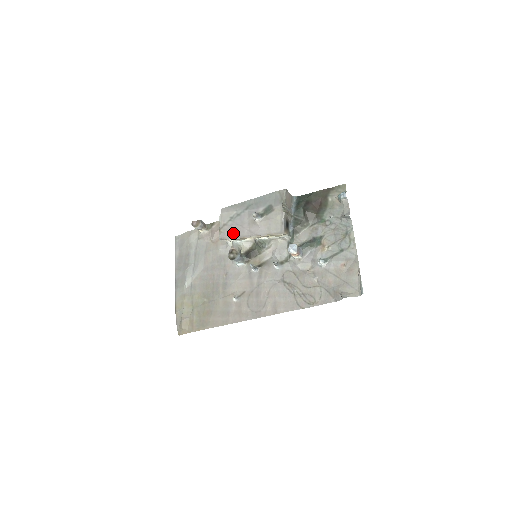
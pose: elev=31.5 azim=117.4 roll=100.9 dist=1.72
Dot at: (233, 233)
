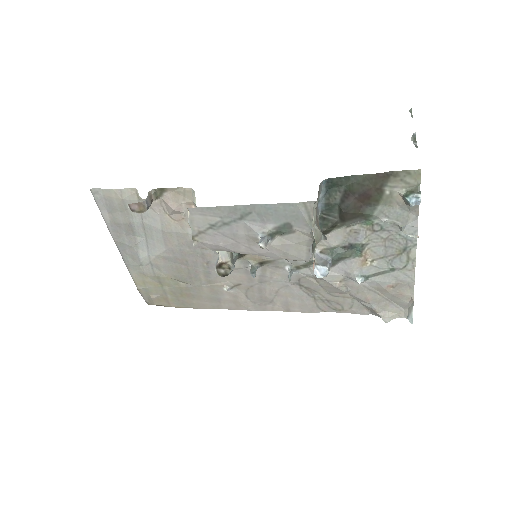
Dot at: (220, 247)
